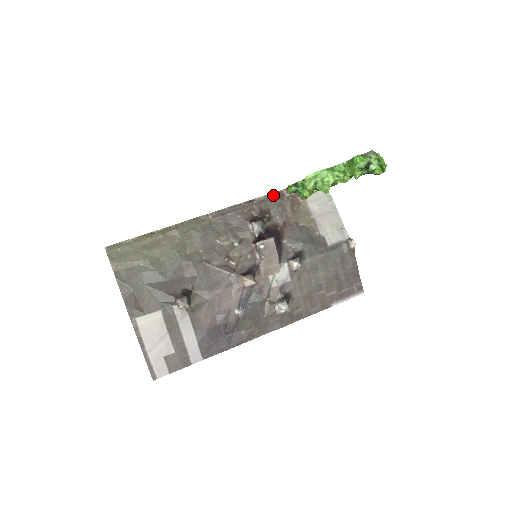
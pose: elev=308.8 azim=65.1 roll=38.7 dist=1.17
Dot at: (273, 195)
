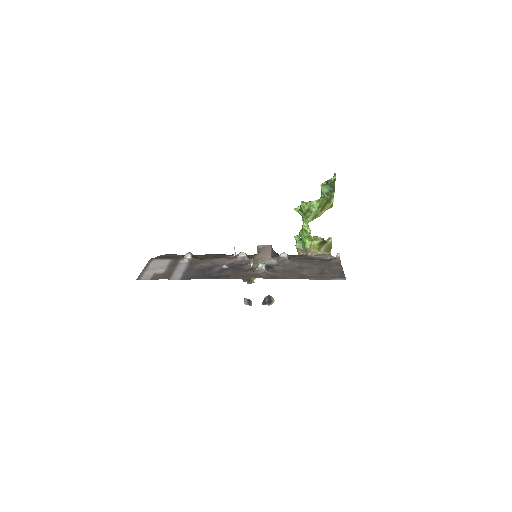
Dot at: occluded
